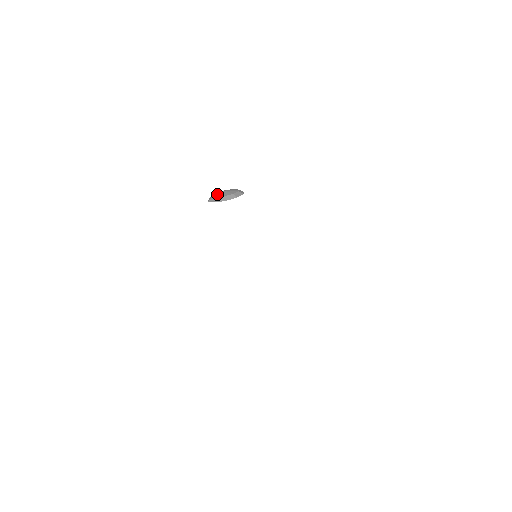
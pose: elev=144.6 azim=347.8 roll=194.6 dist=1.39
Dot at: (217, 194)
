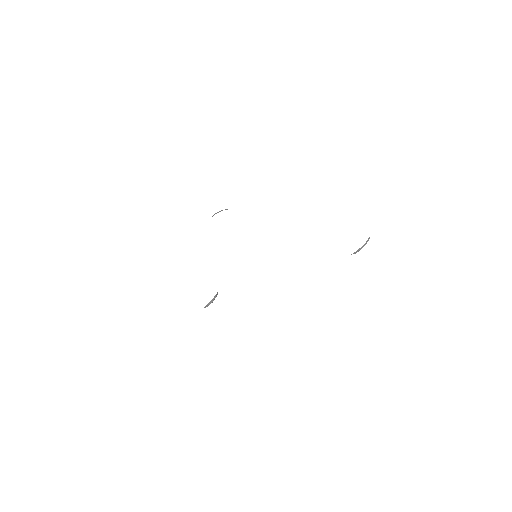
Dot at: occluded
